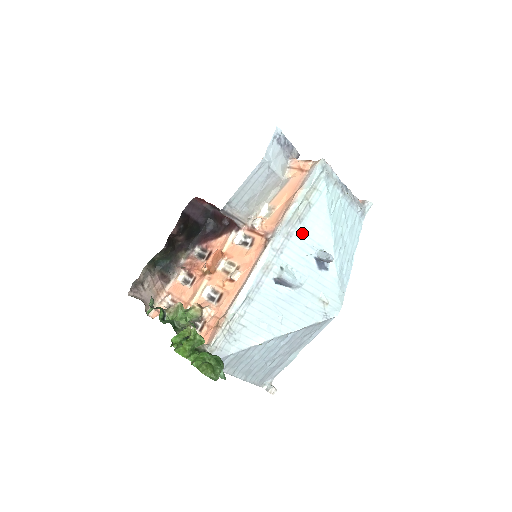
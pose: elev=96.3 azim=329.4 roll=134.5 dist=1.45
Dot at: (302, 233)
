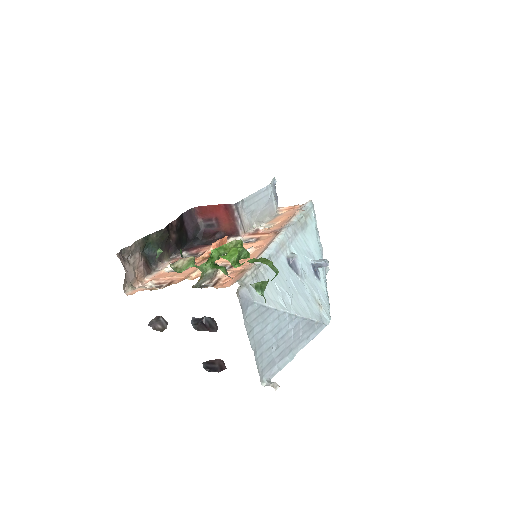
Dot at: (303, 239)
